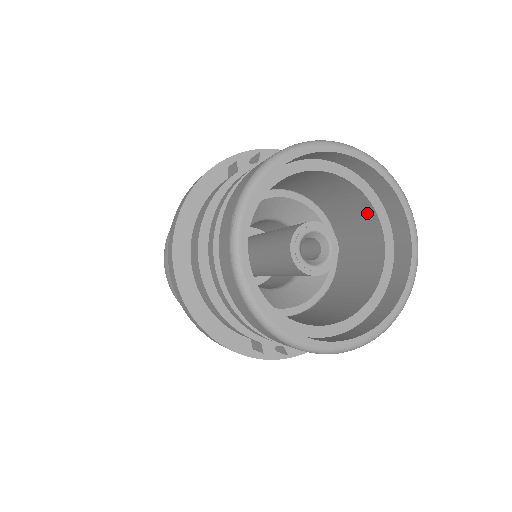
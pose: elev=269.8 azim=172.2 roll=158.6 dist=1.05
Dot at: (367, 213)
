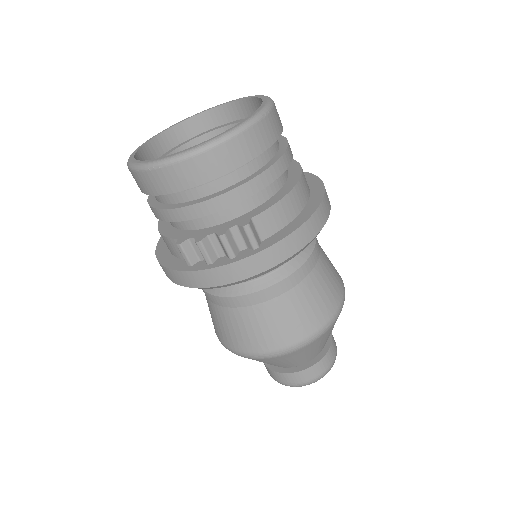
Dot at: occluded
